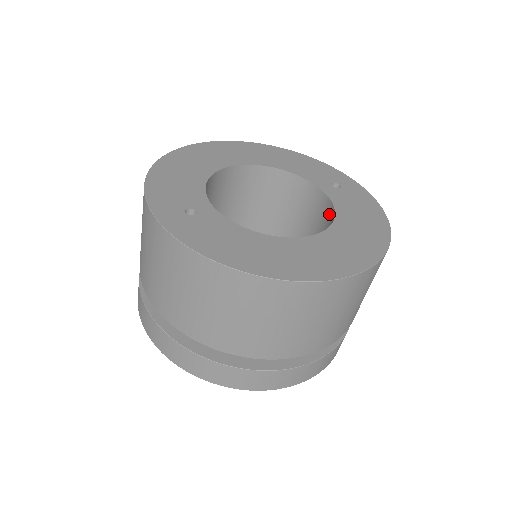
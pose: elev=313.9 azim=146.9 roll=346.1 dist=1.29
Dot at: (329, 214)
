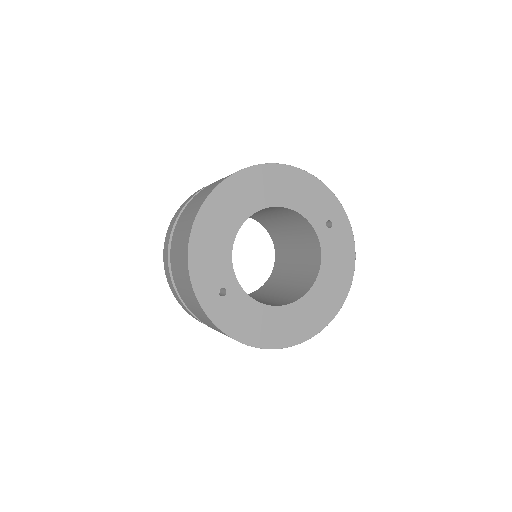
Dot at: (316, 254)
